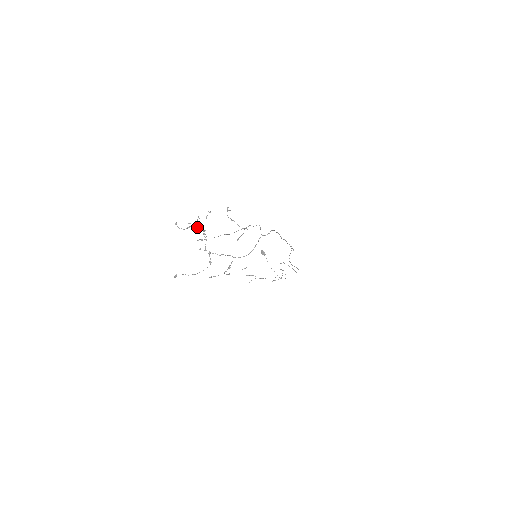
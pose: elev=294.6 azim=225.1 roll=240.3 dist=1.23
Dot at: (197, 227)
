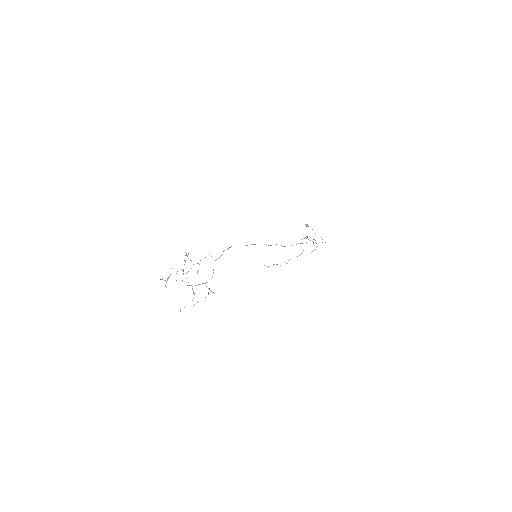
Dot at: occluded
